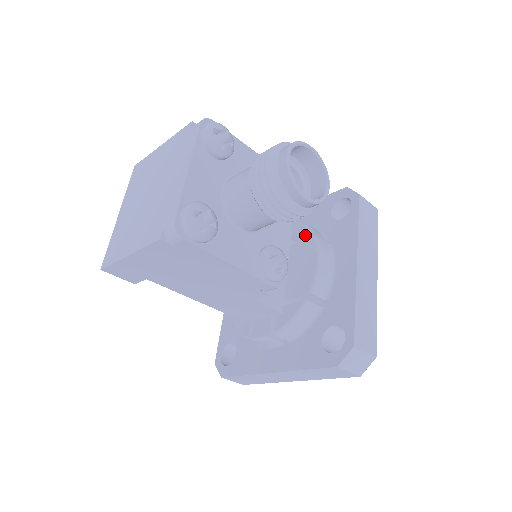
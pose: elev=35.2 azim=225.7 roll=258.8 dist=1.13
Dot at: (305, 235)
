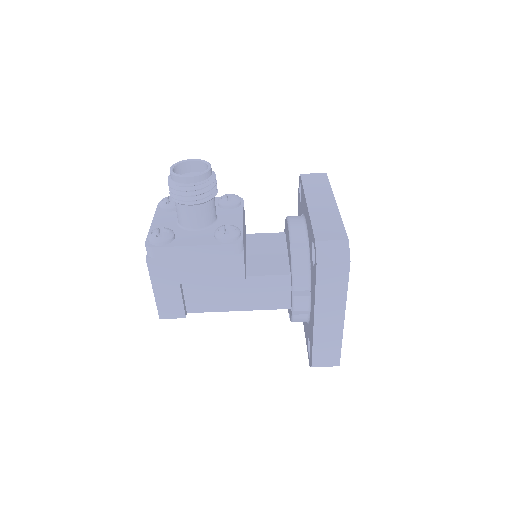
Dot at: occluded
